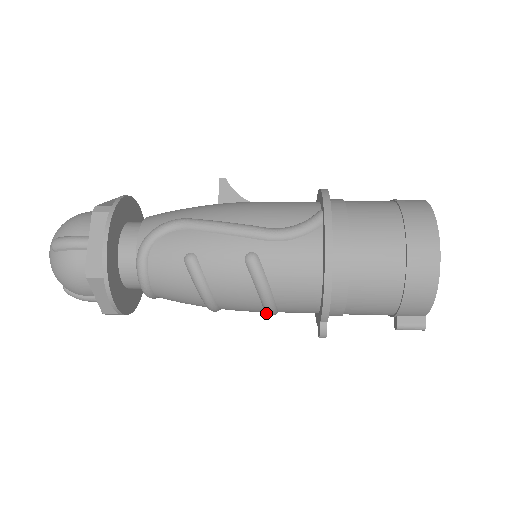
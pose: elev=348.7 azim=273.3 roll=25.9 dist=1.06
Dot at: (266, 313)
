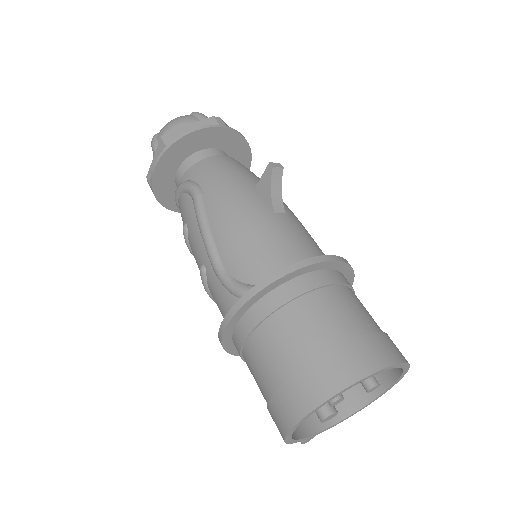
Dot at: occluded
